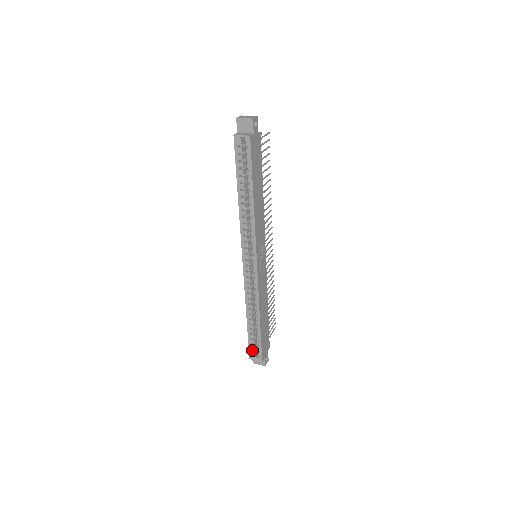
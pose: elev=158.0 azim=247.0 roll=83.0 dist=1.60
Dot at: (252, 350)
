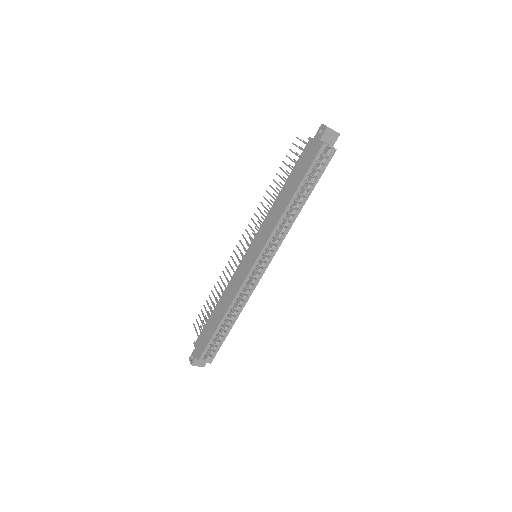
Dot at: (207, 352)
